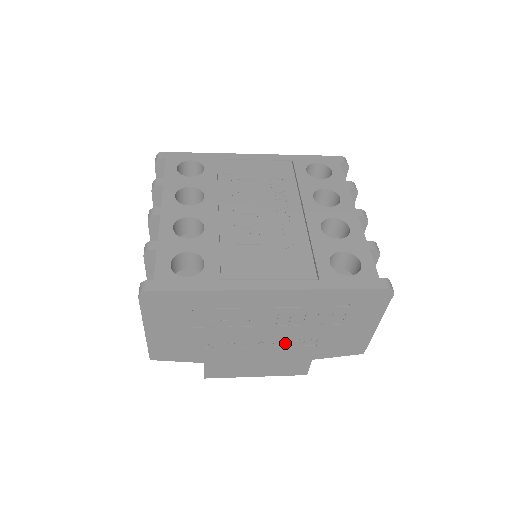
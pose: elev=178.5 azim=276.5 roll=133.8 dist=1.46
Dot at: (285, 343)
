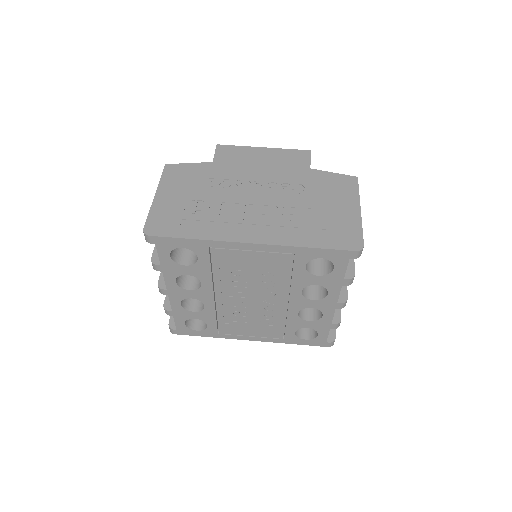
Dot at: occluded
